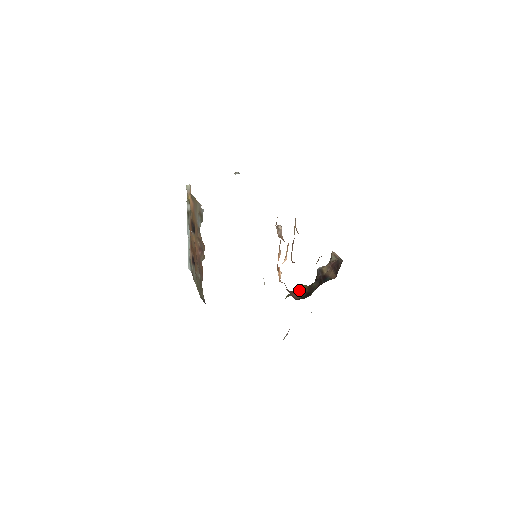
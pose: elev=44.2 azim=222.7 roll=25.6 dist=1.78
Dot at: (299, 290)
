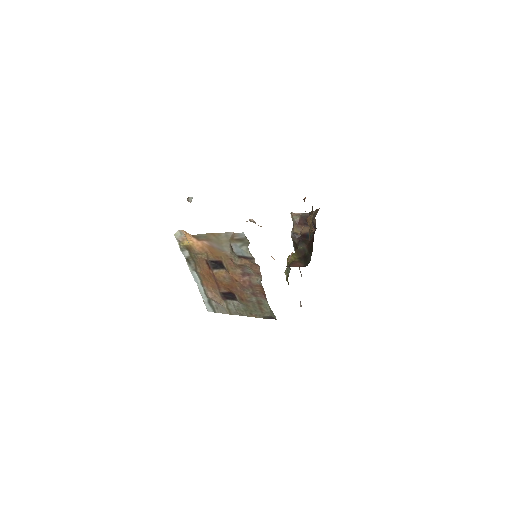
Dot at: (294, 260)
